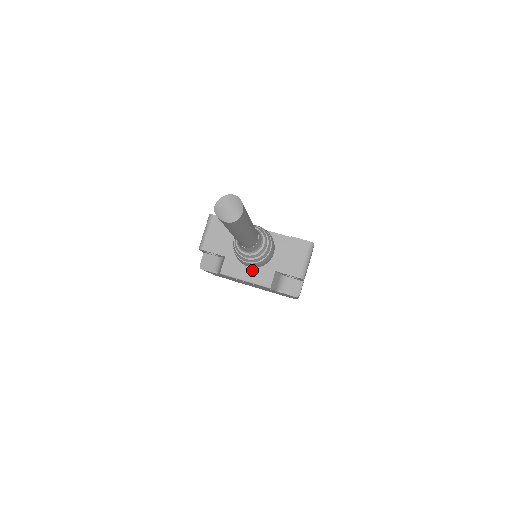
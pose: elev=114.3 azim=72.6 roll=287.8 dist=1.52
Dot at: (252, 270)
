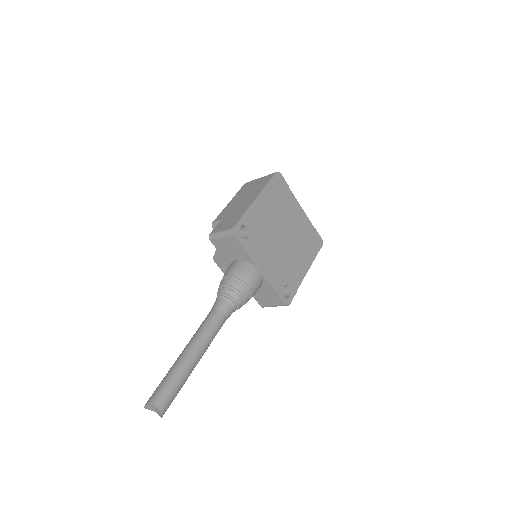
Dot at: occluded
